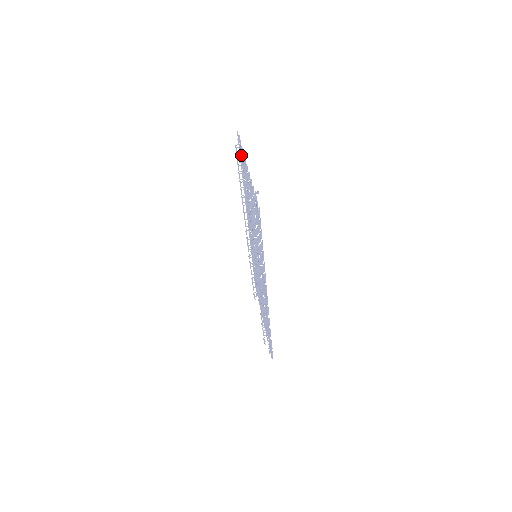
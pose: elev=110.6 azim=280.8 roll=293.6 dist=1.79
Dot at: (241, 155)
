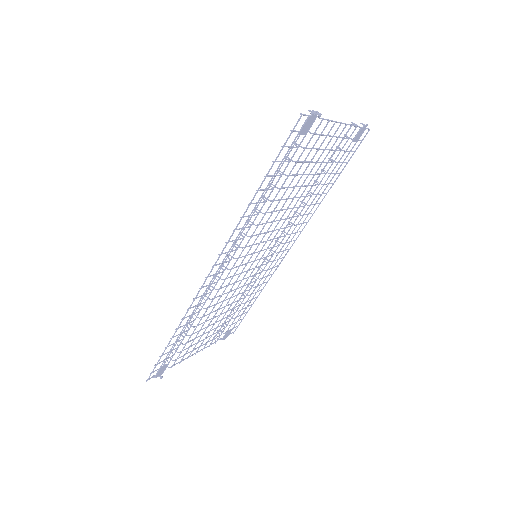
Dot at: occluded
